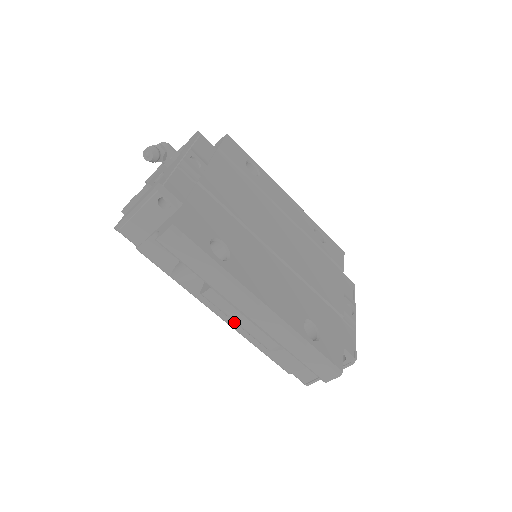
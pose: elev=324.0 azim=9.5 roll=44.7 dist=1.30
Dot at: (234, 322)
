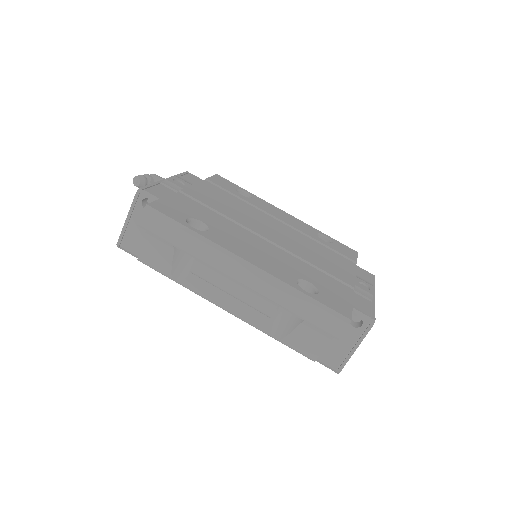
Dot at: (240, 311)
